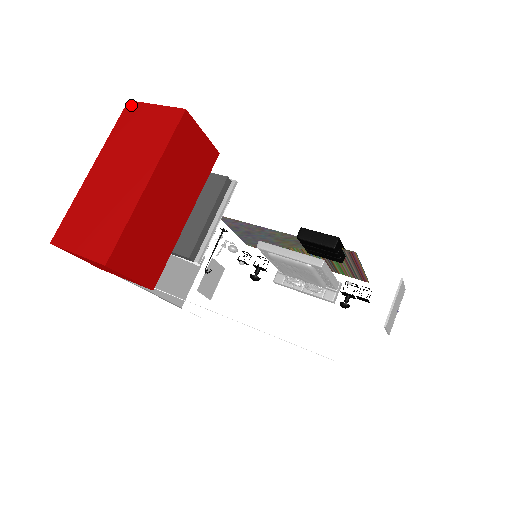
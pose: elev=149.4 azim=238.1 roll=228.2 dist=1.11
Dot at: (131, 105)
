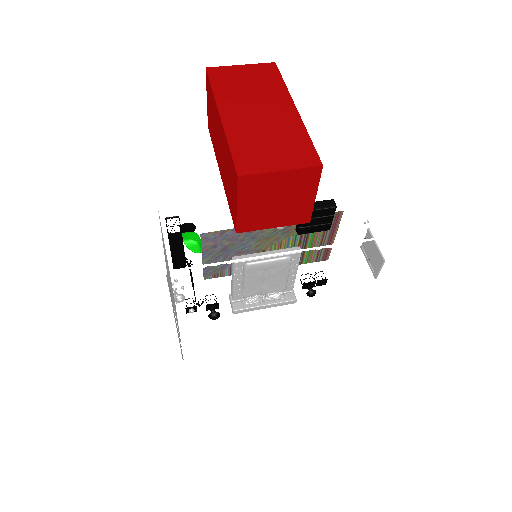
Dot at: (213, 69)
